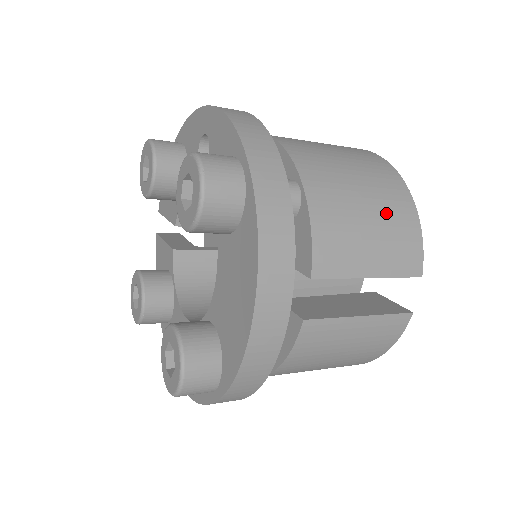
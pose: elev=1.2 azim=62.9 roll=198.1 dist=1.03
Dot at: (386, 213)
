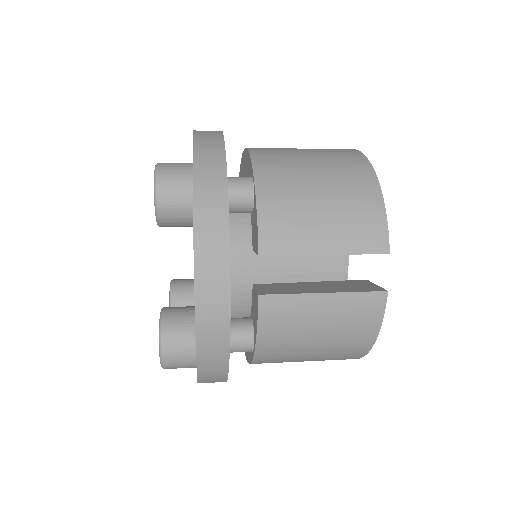
Dot at: (342, 196)
